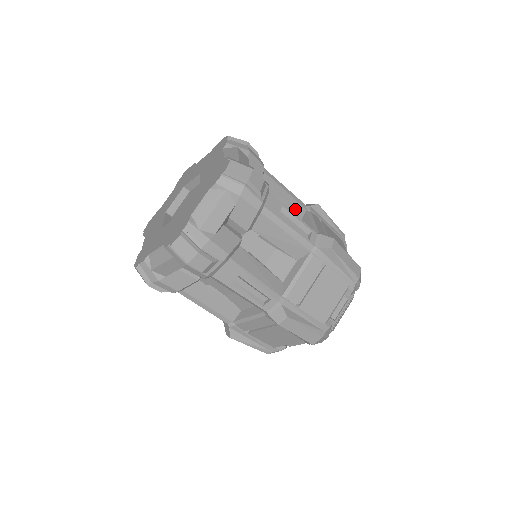
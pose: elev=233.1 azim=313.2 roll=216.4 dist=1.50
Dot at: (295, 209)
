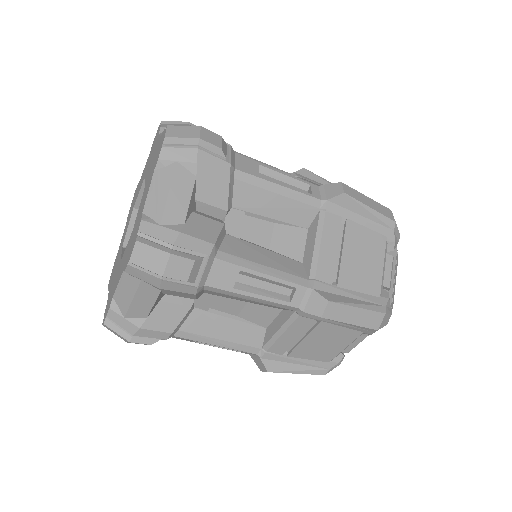
Dot at: occluded
